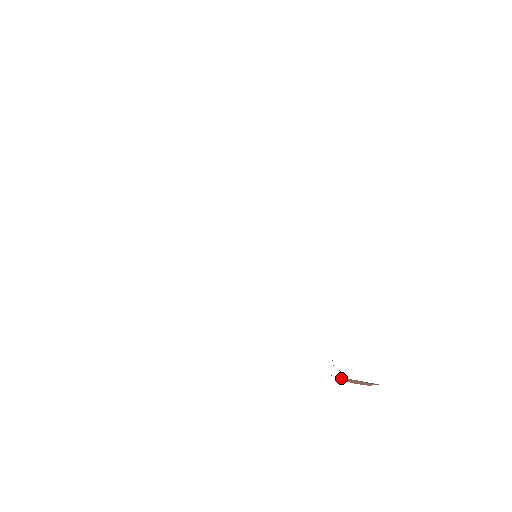
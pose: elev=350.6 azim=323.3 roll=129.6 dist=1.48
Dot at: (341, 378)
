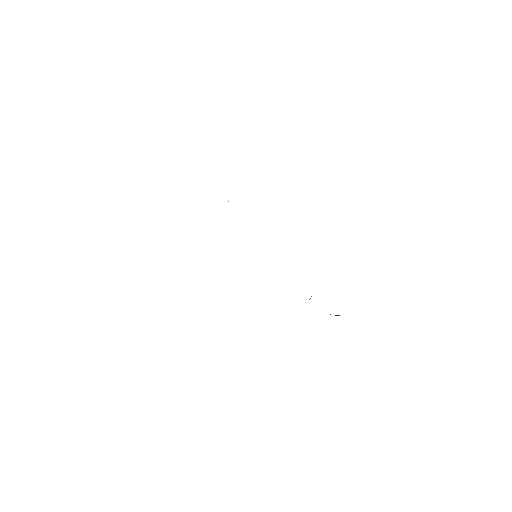
Dot at: occluded
